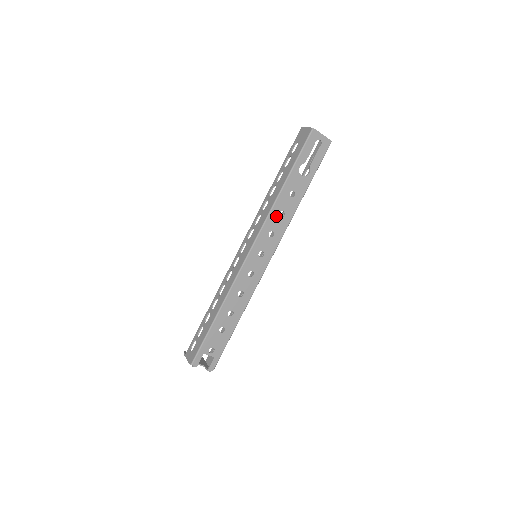
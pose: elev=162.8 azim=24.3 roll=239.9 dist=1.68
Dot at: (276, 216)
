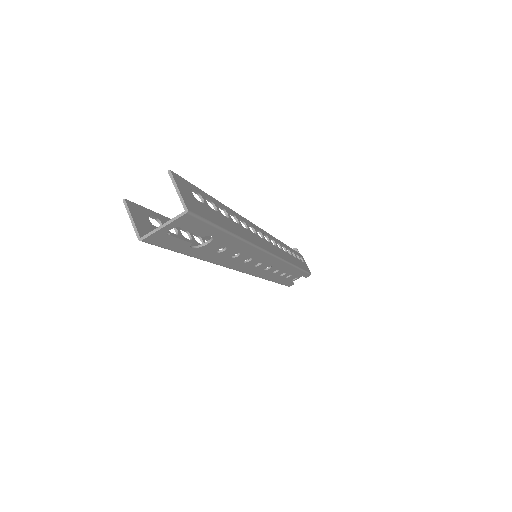
Dot at: (232, 260)
